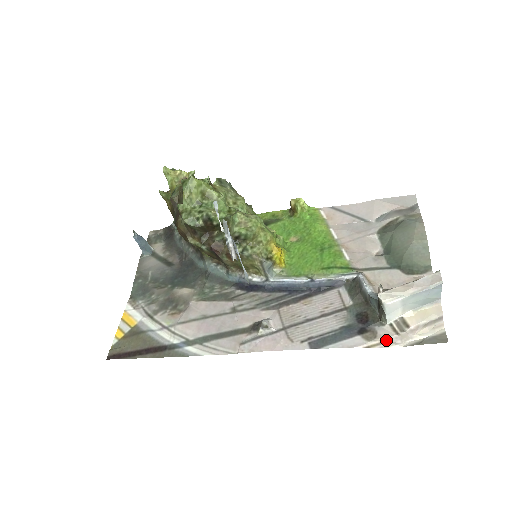
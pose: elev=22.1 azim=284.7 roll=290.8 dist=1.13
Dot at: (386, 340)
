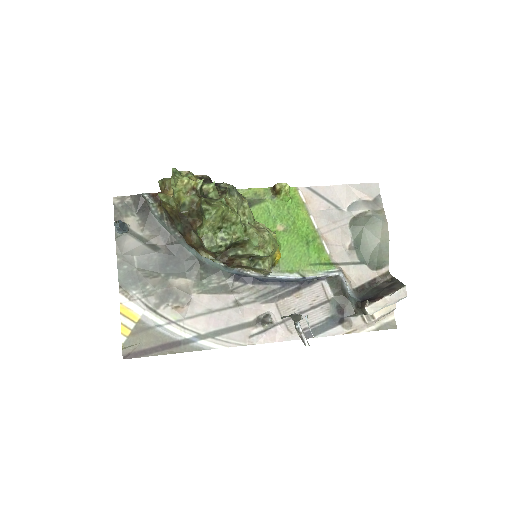
Dot at: (358, 328)
